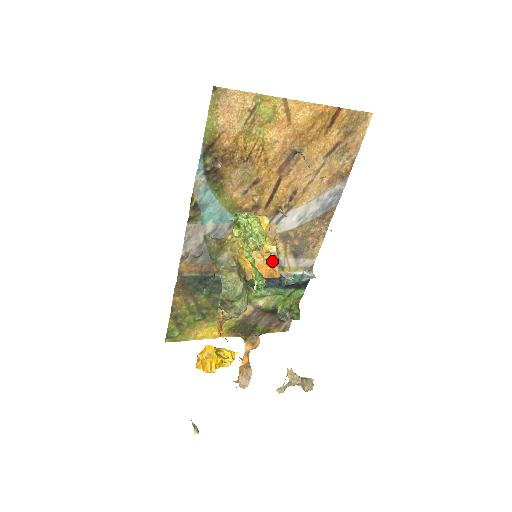
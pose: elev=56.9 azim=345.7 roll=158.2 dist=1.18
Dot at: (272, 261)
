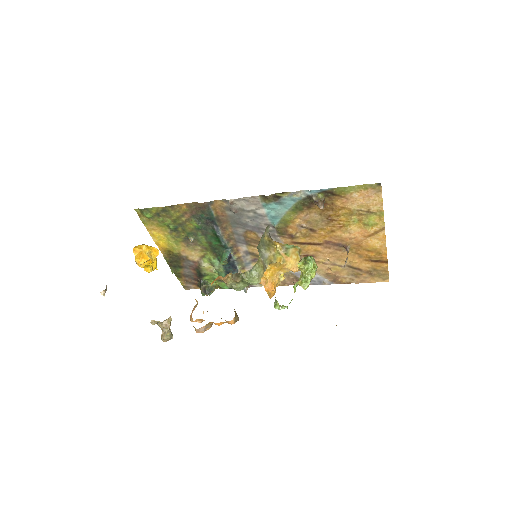
Dot at: (276, 285)
